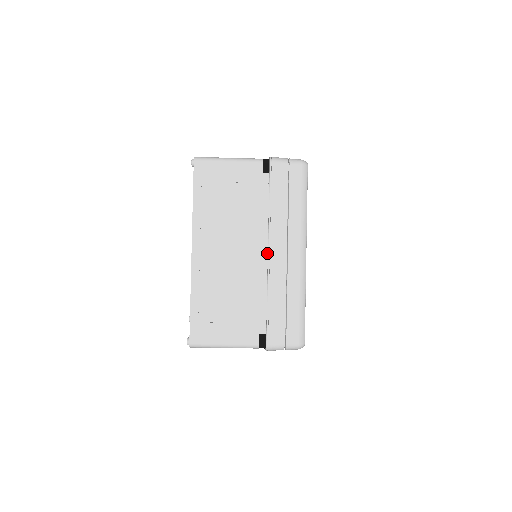
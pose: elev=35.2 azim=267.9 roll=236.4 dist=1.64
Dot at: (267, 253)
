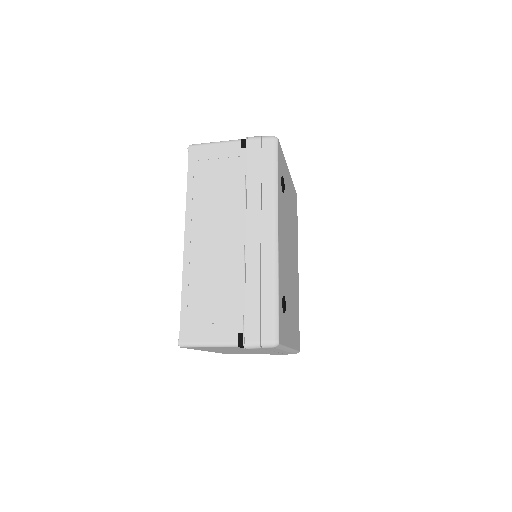
Dot at: occluded
